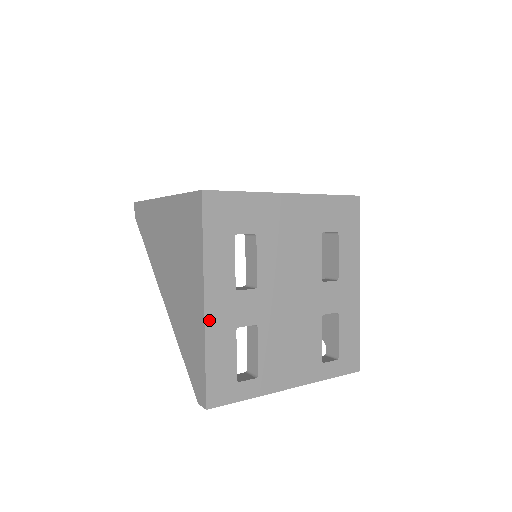
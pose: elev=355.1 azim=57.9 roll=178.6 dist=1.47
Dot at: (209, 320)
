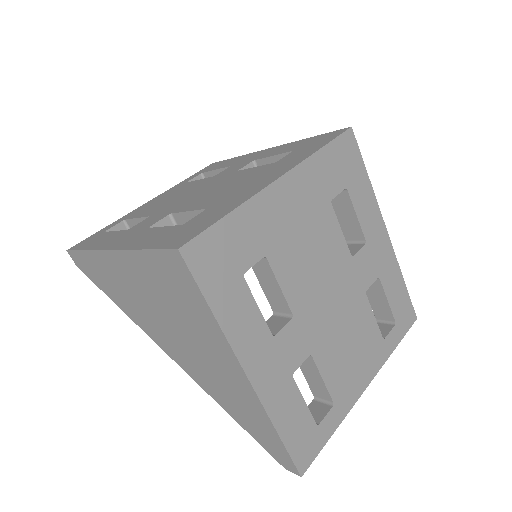
Dot at: (261, 391)
